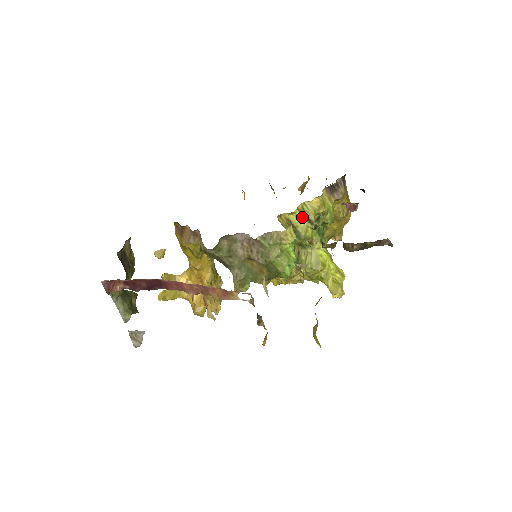
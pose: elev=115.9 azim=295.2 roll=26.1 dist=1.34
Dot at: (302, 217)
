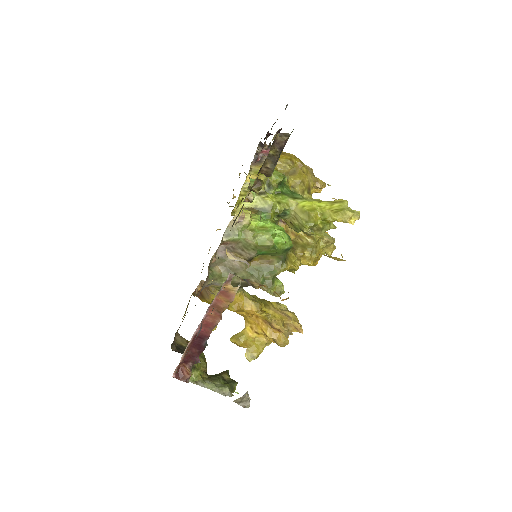
Dot at: occluded
